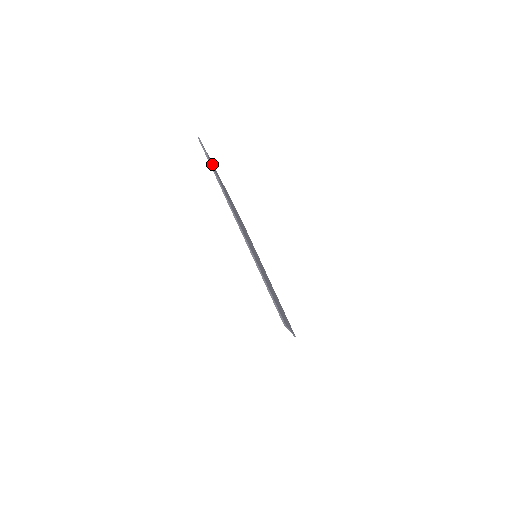
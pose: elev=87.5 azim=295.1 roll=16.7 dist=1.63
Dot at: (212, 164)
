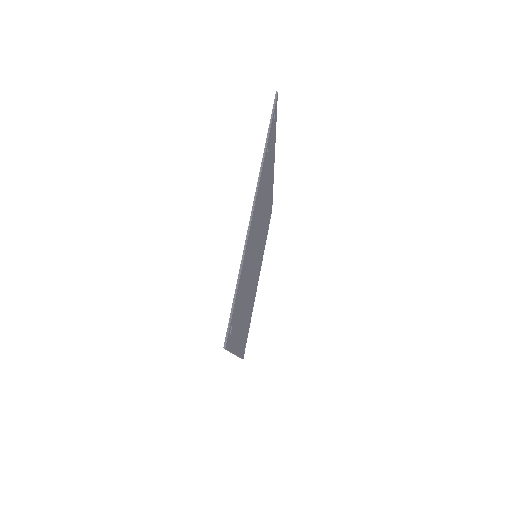
Dot at: (273, 131)
